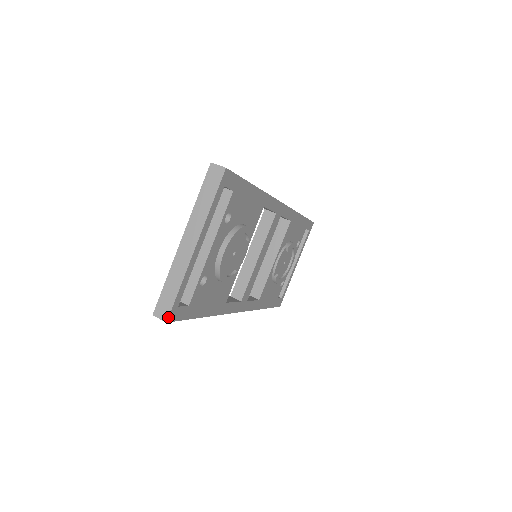
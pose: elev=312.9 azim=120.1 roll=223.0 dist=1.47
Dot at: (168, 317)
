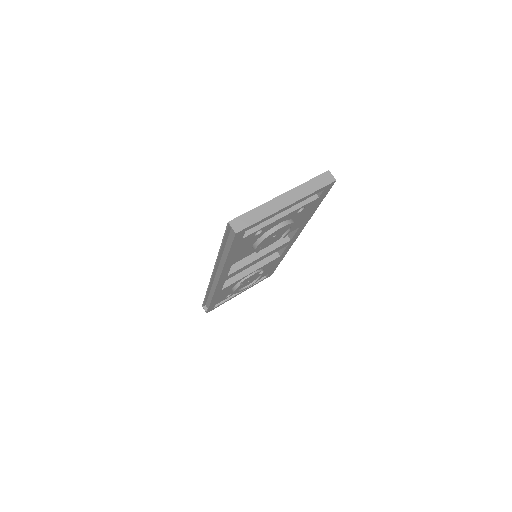
Dot at: (240, 231)
